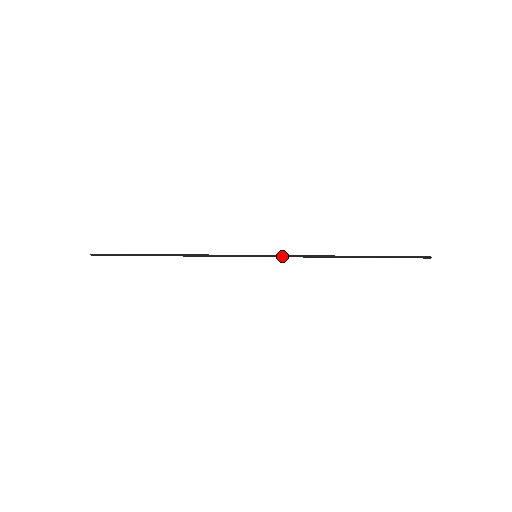
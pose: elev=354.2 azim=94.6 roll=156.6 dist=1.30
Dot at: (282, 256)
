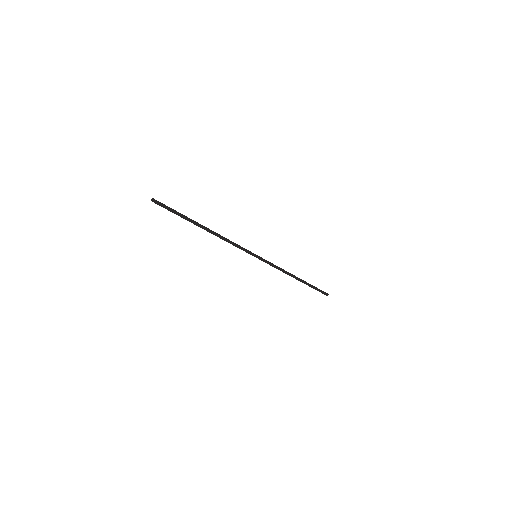
Dot at: (269, 262)
